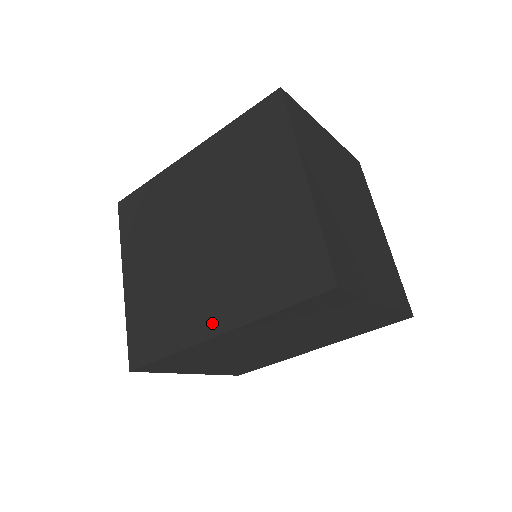
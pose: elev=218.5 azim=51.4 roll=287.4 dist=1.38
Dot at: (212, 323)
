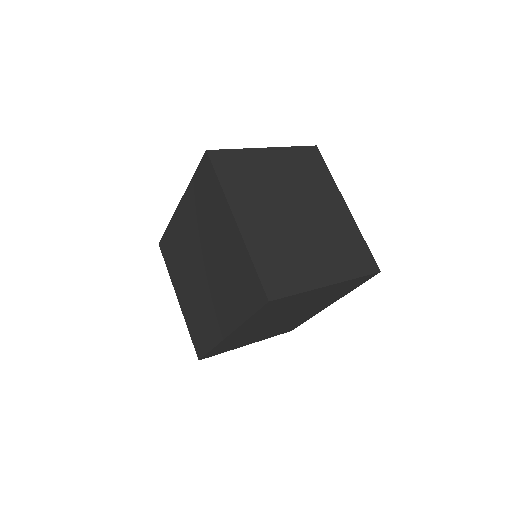
Dot at: (223, 328)
